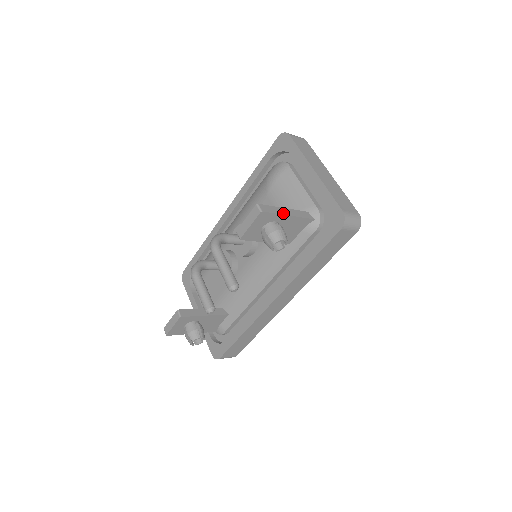
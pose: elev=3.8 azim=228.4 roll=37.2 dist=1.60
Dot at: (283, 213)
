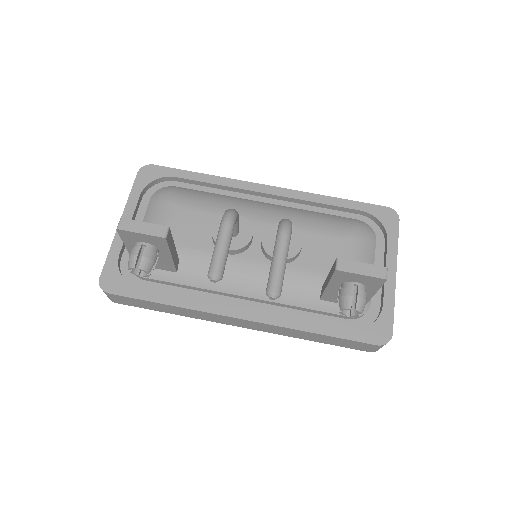
Dot at: (377, 290)
